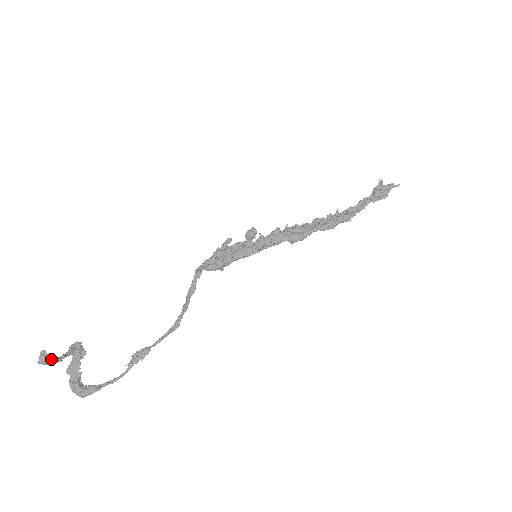
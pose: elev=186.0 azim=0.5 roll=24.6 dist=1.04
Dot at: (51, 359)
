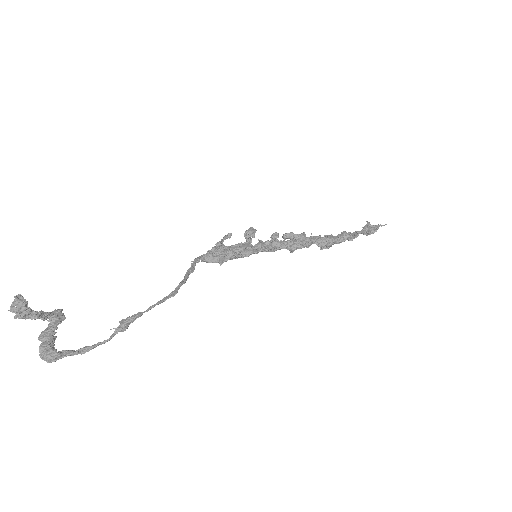
Dot at: (26, 303)
